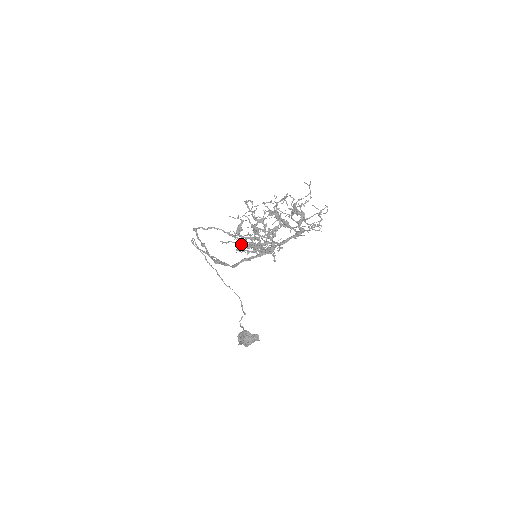
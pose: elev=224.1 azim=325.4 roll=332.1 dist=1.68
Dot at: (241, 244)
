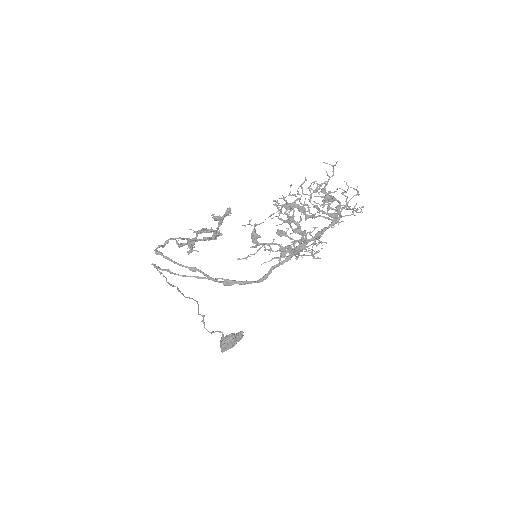
Dot at: (192, 244)
